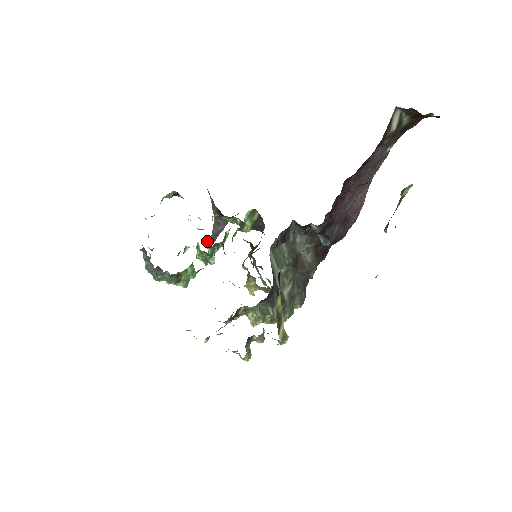
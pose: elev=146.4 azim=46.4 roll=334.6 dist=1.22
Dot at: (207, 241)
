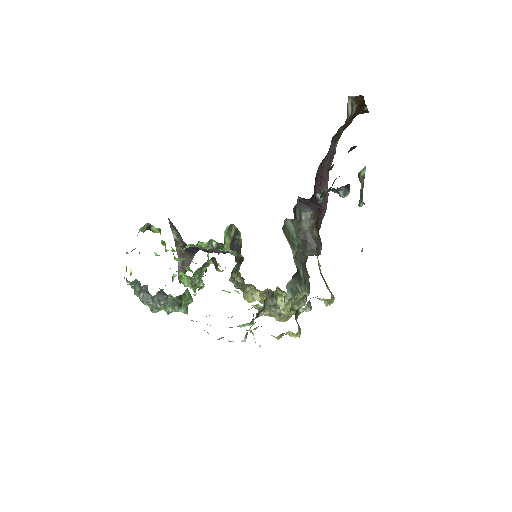
Dot at: (189, 269)
